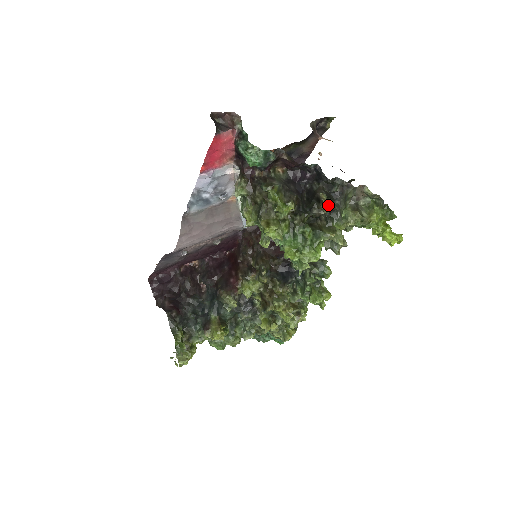
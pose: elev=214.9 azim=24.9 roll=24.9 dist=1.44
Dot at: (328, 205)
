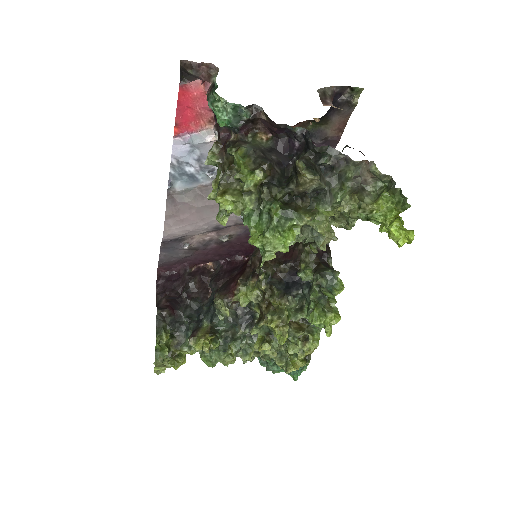
Dot at: (307, 177)
